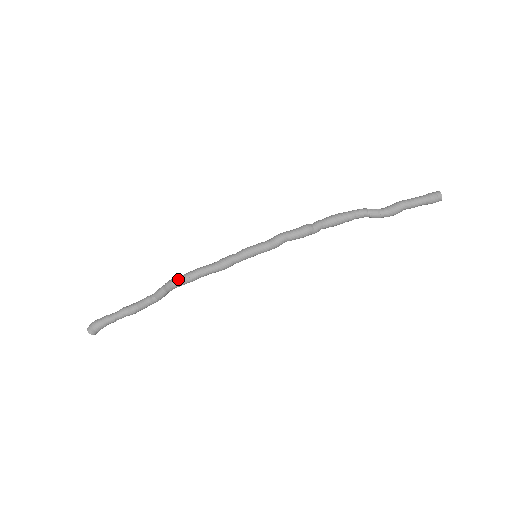
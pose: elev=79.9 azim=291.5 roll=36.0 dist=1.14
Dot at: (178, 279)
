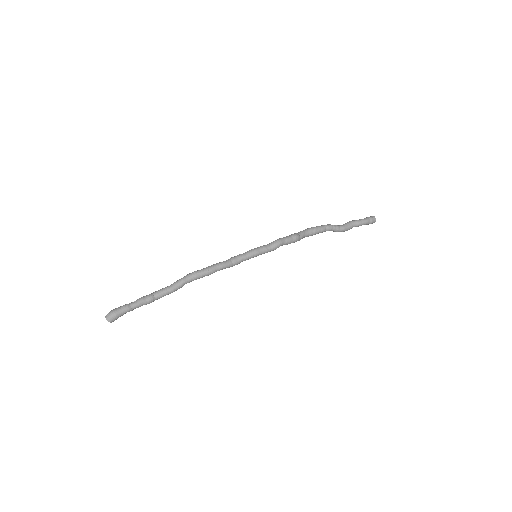
Dot at: (199, 273)
